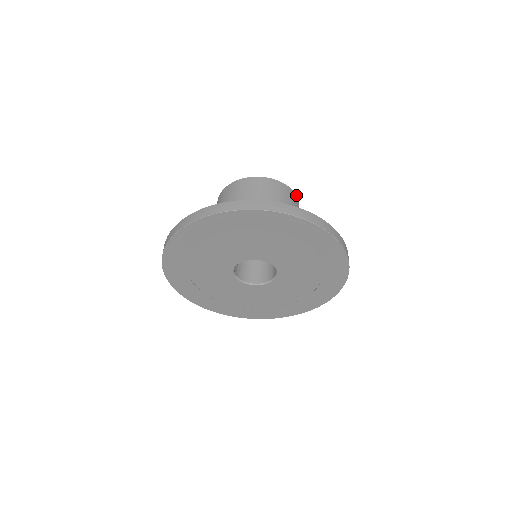
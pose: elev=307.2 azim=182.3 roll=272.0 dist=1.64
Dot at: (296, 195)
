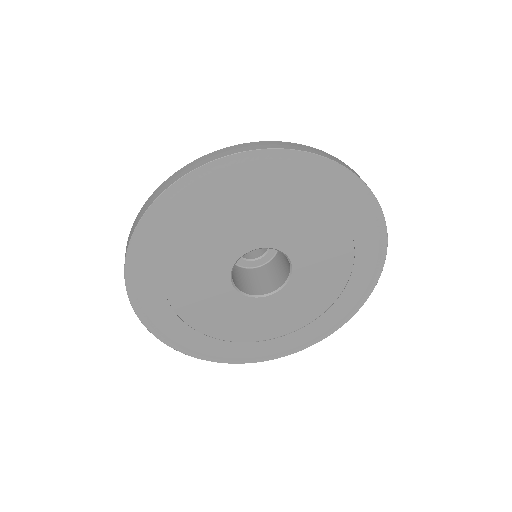
Dot at: occluded
